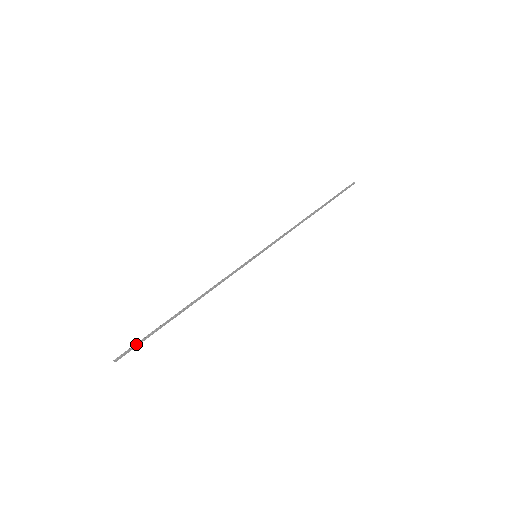
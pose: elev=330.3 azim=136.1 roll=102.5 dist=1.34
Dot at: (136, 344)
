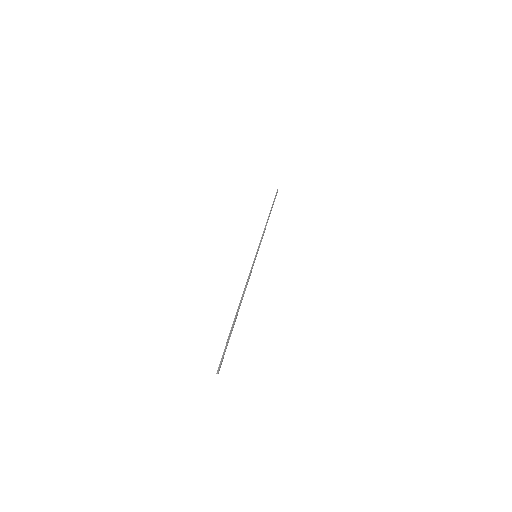
Dot at: (224, 352)
